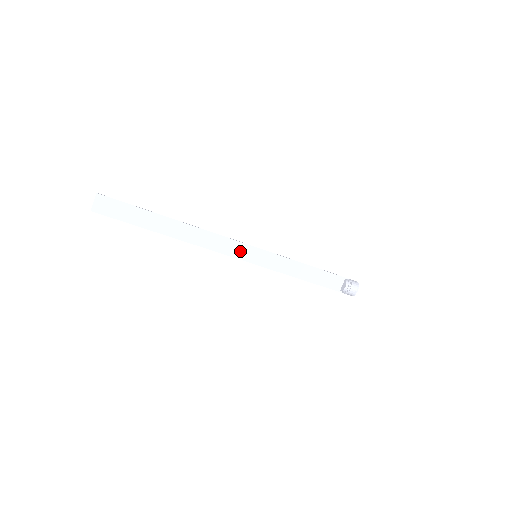
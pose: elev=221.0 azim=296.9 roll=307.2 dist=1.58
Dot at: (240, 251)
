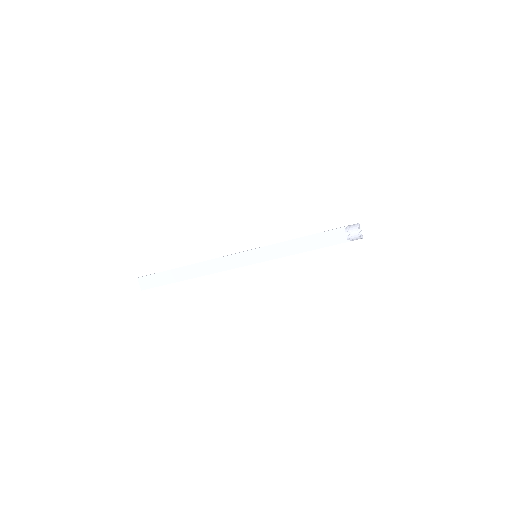
Dot at: (242, 260)
